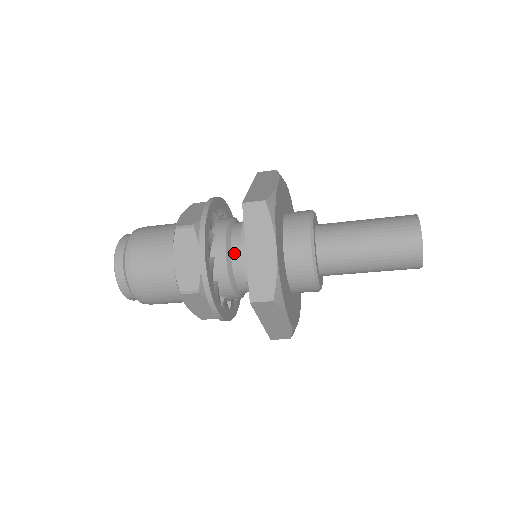
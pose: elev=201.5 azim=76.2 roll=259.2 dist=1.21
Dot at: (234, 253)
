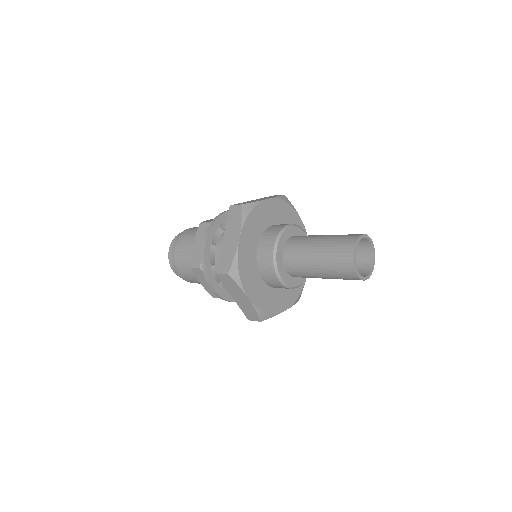
Dot at: occluded
